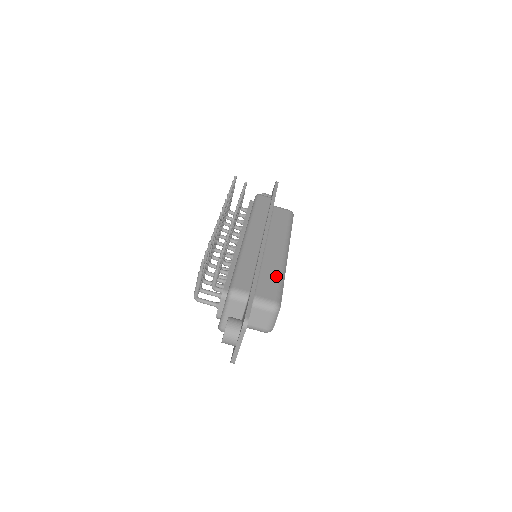
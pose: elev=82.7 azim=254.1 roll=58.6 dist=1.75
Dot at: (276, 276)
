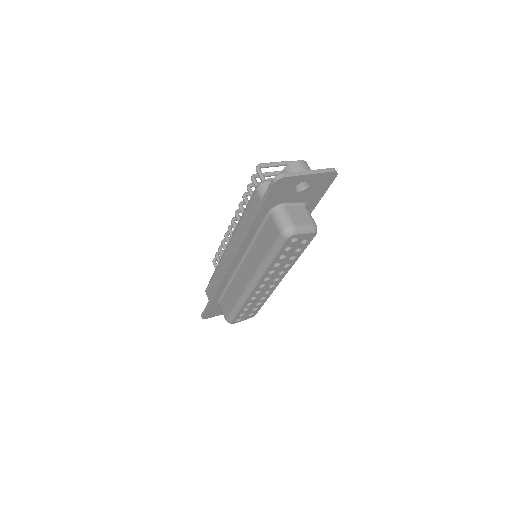
Dot at: occluded
